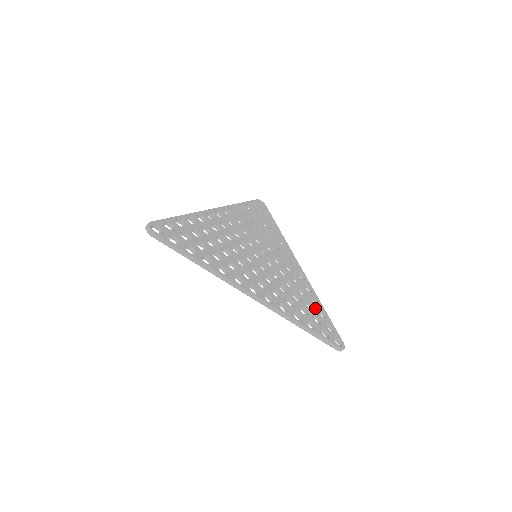
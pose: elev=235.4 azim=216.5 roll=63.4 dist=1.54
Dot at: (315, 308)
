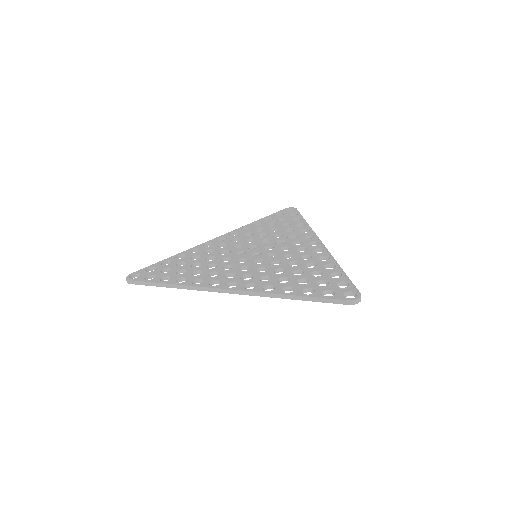
Dot at: (325, 273)
